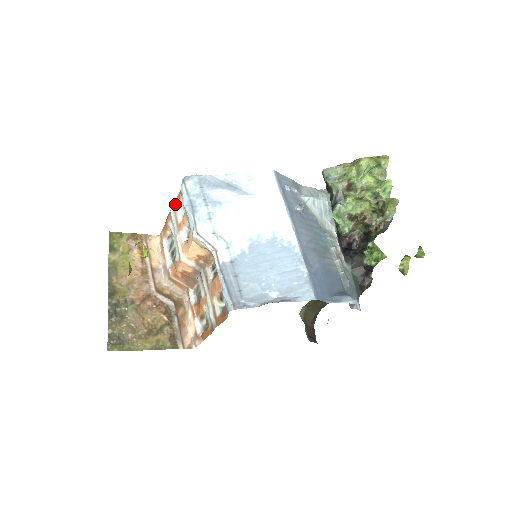
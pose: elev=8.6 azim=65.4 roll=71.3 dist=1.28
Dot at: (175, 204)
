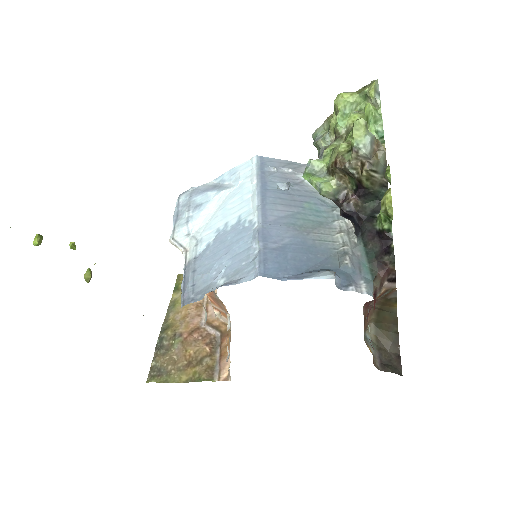
Dot at: occluded
